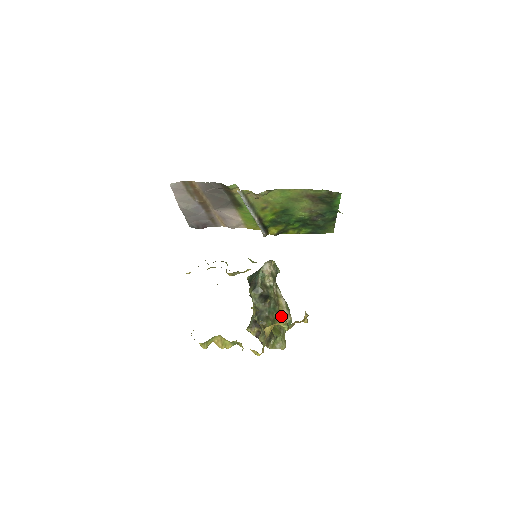
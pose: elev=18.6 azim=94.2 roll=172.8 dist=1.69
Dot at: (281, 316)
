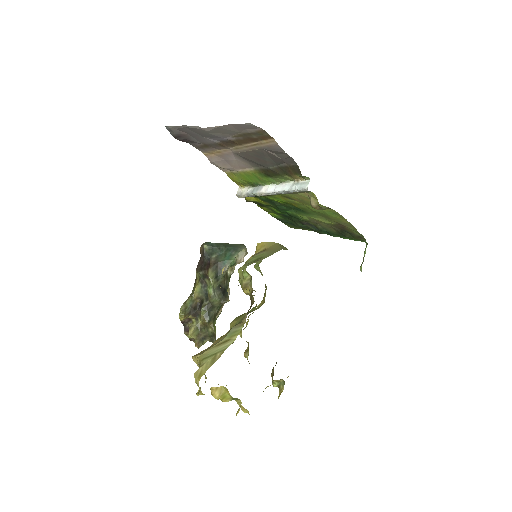
Dot at: occluded
